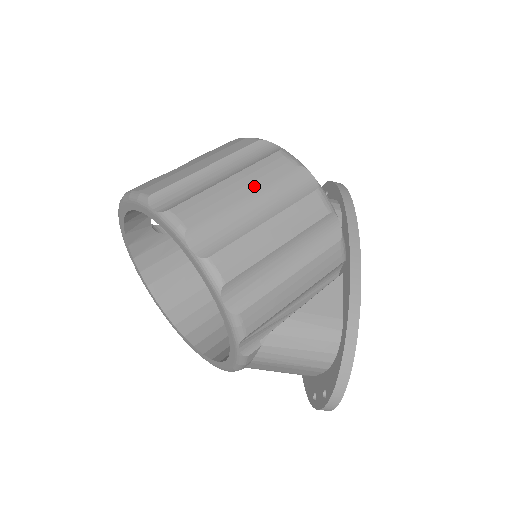
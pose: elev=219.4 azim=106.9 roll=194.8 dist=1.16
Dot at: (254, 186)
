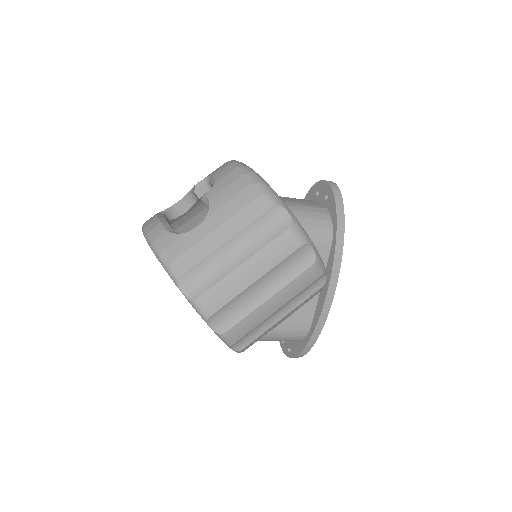
Dot at: (263, 271)
